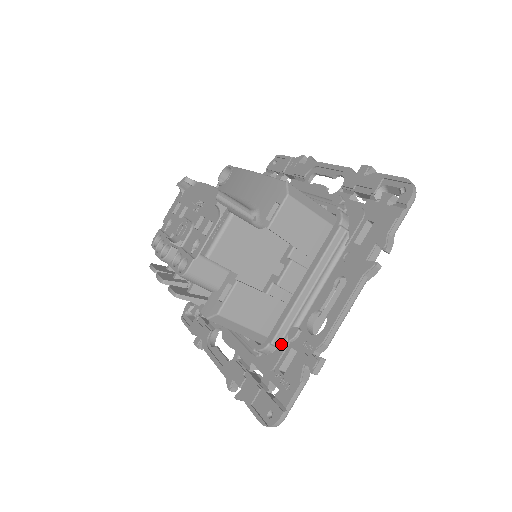
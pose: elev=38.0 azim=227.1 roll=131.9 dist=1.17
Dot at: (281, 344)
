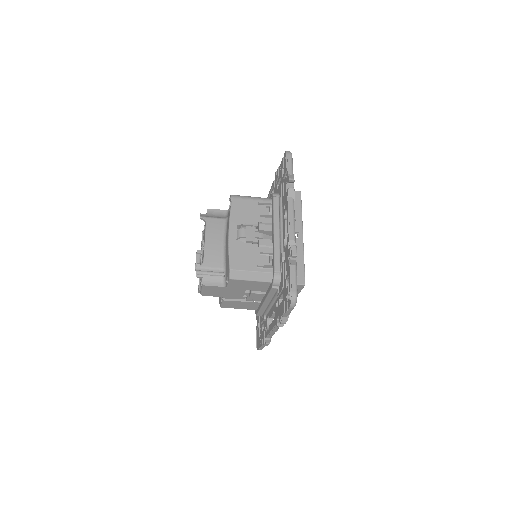
Dot at: occluded
